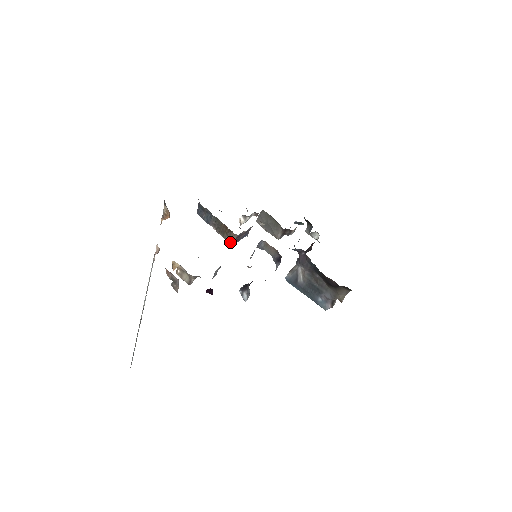
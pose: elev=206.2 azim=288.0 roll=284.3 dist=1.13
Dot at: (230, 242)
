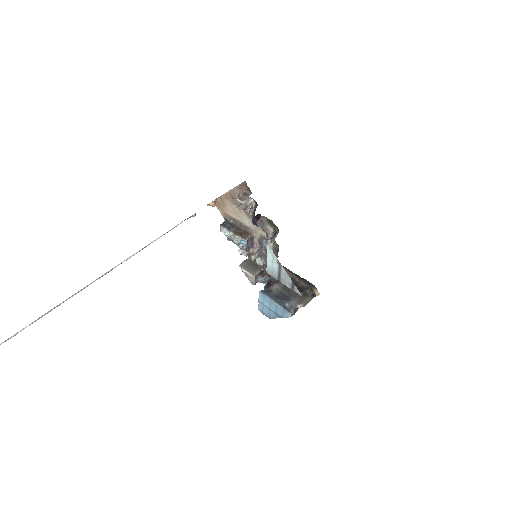
Dot at: (245, 238)
